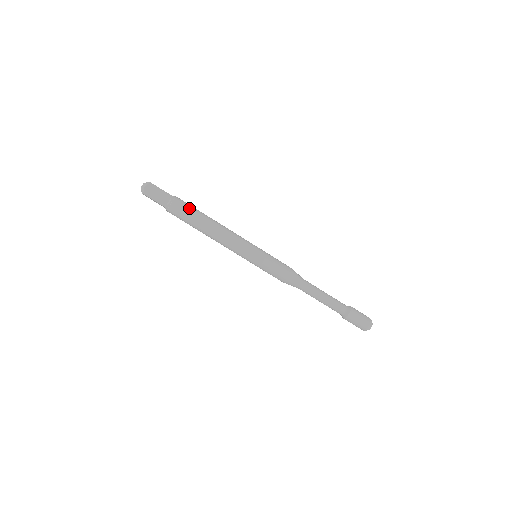
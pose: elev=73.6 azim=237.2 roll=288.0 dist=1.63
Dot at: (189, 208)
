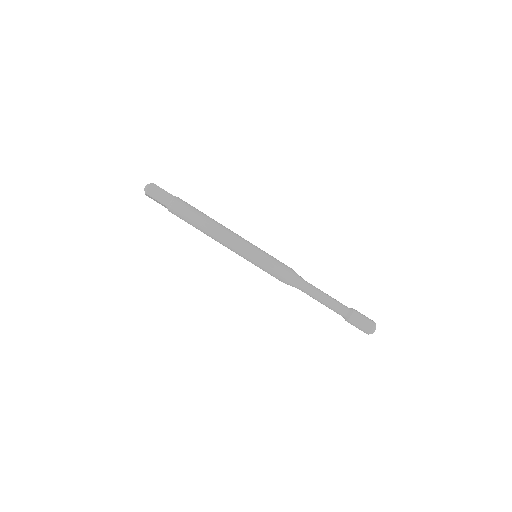
Dot at: (190, 208)
